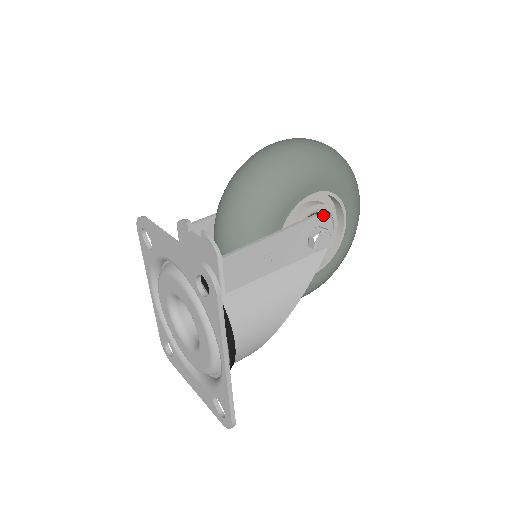
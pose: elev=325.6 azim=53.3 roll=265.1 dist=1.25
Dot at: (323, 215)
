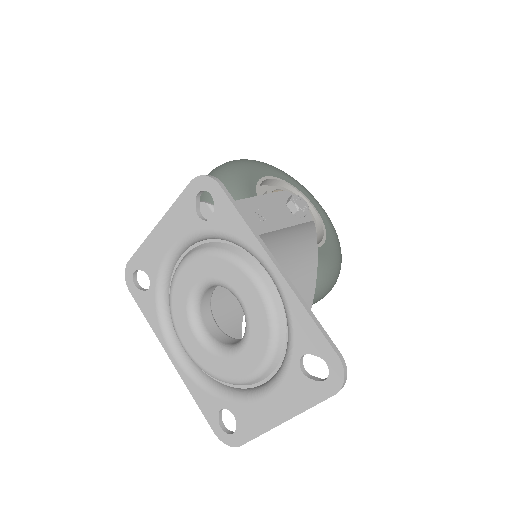
Dot at: (287, 192)
